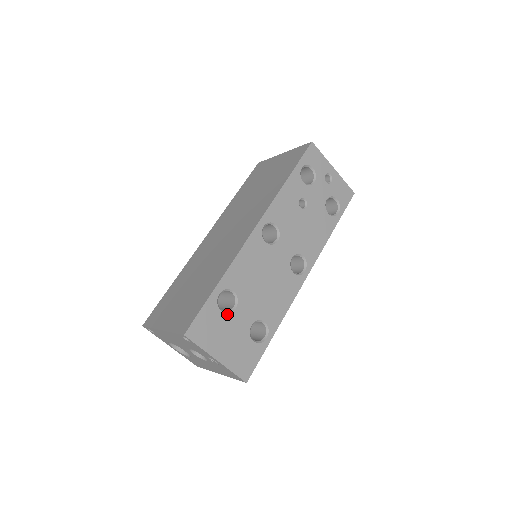
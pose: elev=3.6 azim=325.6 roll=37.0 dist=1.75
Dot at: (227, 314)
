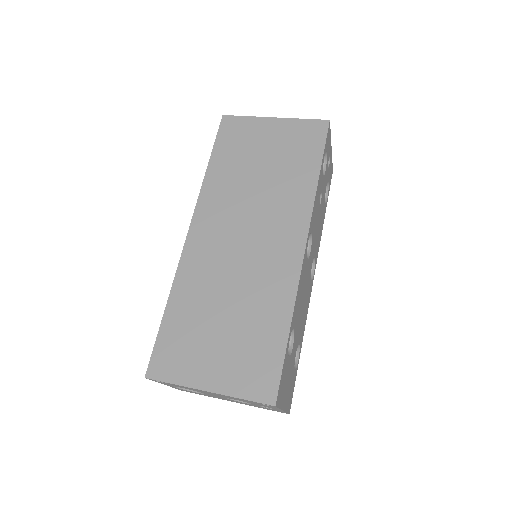
Dot at: (290, 357)
